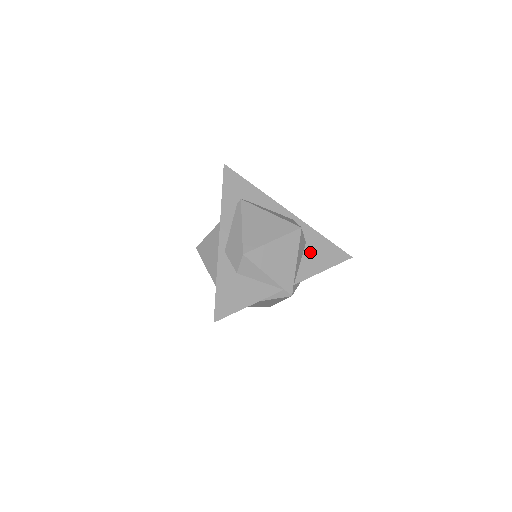
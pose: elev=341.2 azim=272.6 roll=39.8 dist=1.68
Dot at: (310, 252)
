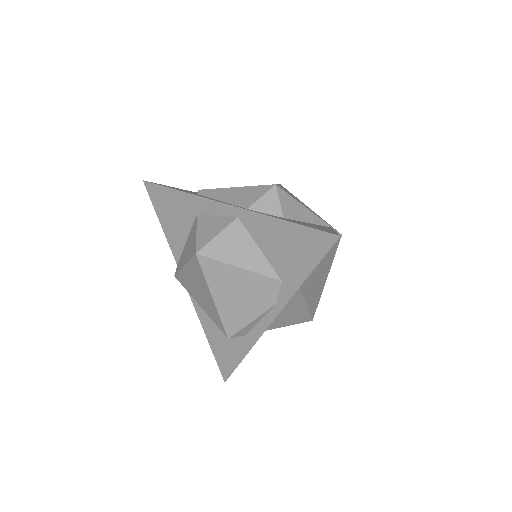
Dot at: occluded
